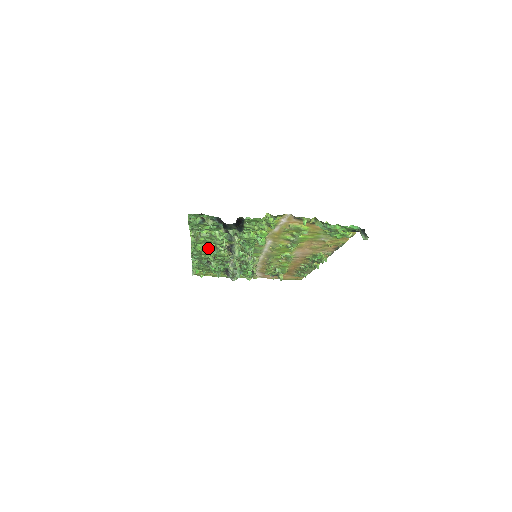
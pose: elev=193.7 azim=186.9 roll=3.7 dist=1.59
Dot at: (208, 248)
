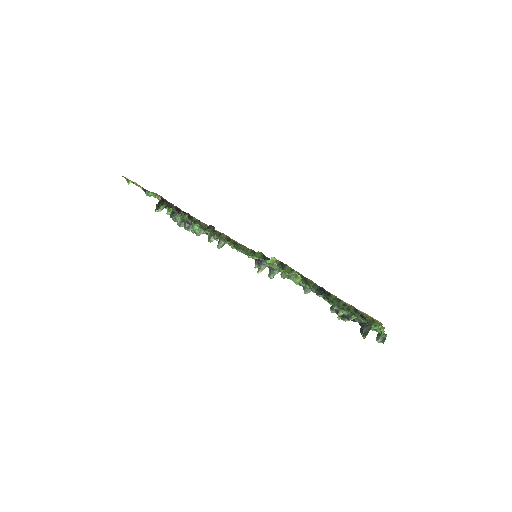
Dot at: occluded
